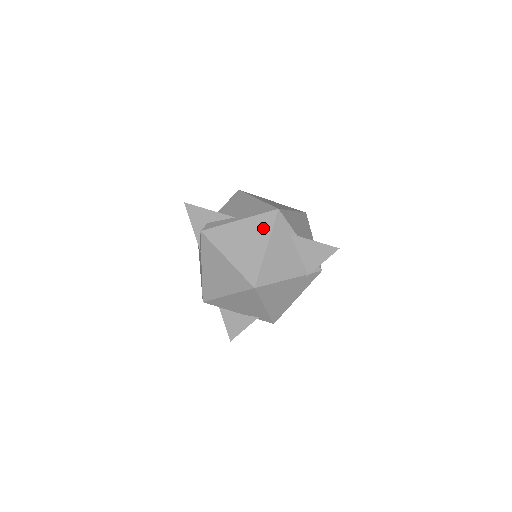
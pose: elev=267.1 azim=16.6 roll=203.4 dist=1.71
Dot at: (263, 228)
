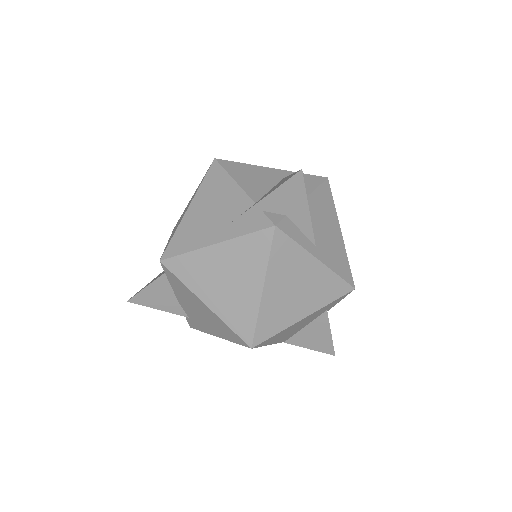
Dot at: (325, 294)
